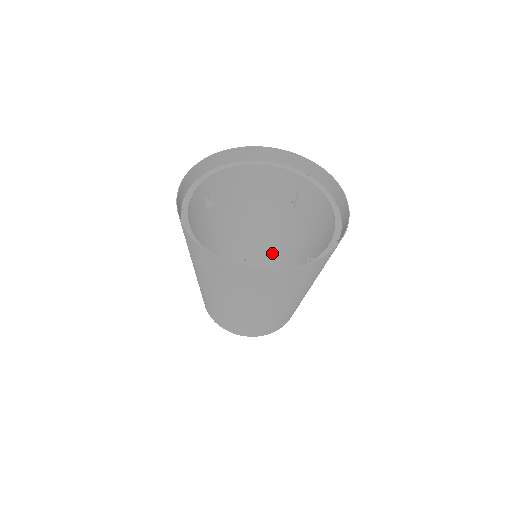
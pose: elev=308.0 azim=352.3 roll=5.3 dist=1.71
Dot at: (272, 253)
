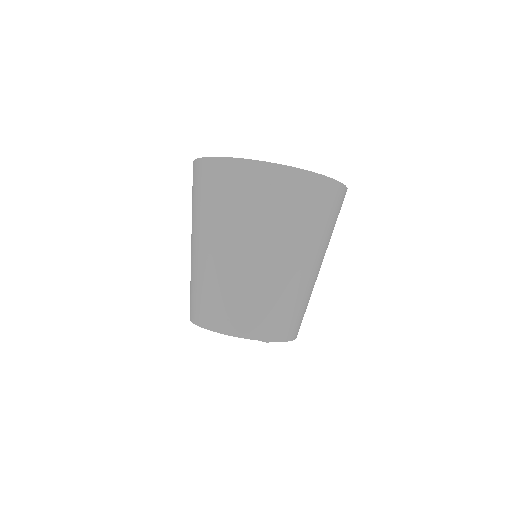
Dot at: occluded
